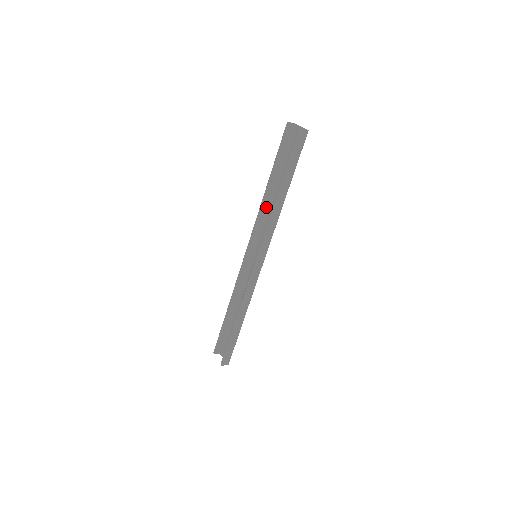
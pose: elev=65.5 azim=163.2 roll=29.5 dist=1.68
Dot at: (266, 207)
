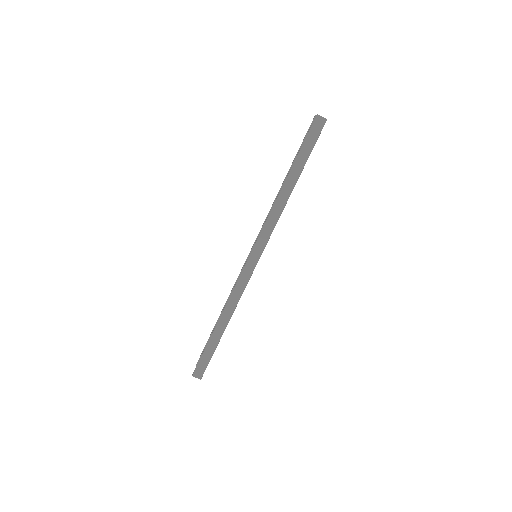
Dot at: occluded
